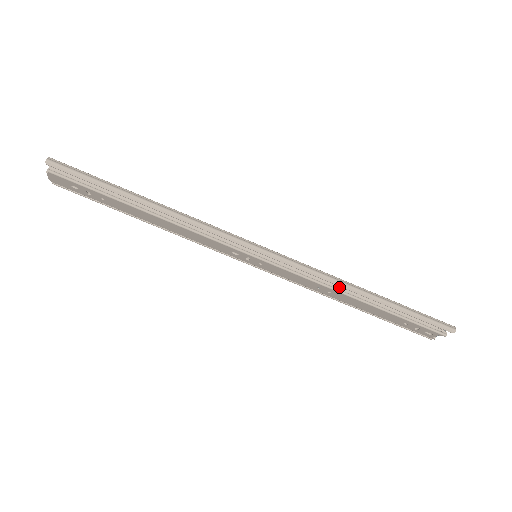
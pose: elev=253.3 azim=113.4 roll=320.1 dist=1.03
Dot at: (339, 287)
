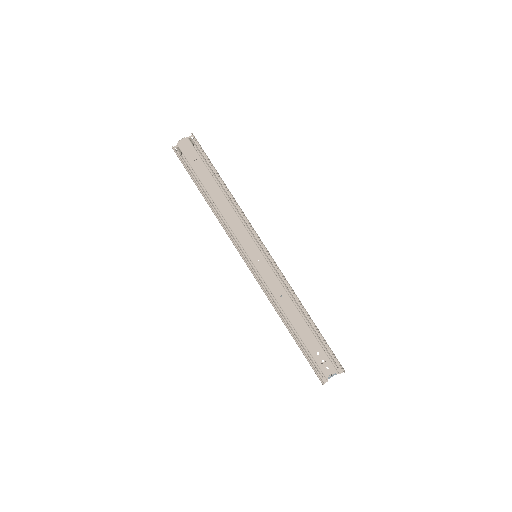
Dot at: (295, 300)
